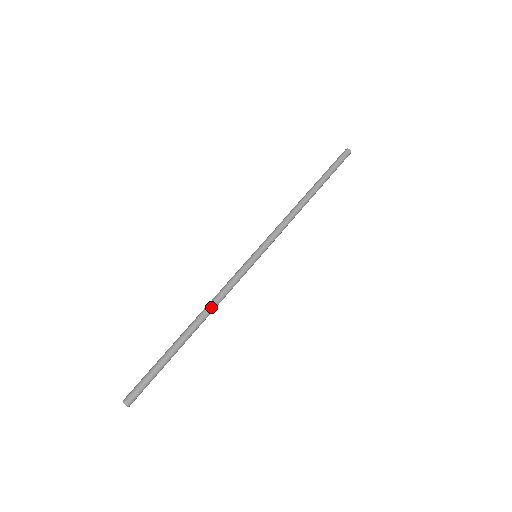
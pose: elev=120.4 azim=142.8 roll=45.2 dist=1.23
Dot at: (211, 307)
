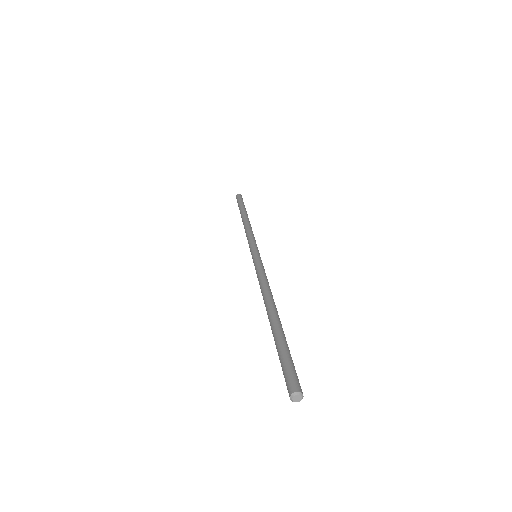
Dot at: (271, 293)
